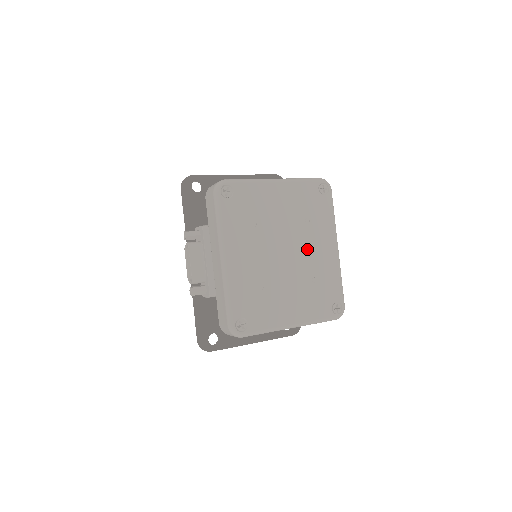
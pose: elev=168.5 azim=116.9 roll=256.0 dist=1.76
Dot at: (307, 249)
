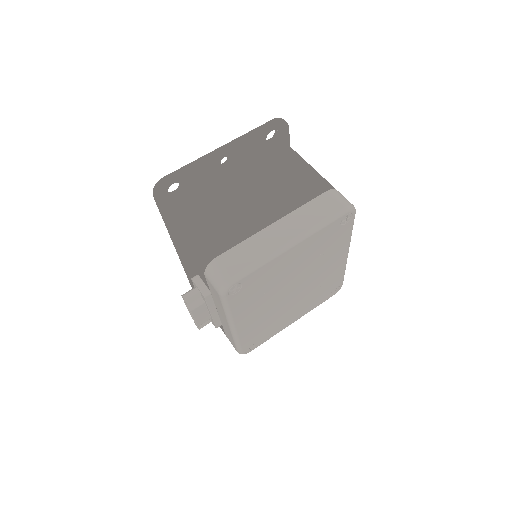
Dot at: (316, 274)
